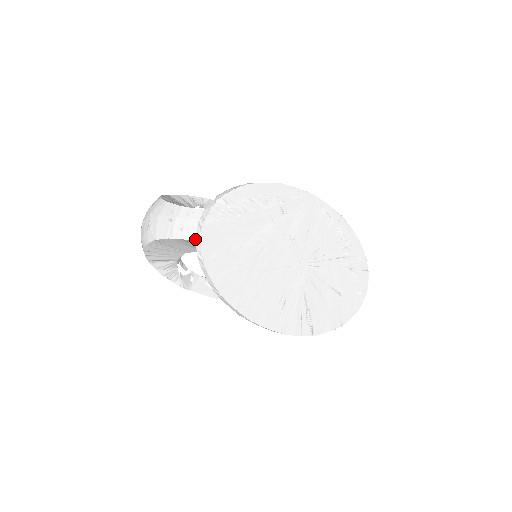
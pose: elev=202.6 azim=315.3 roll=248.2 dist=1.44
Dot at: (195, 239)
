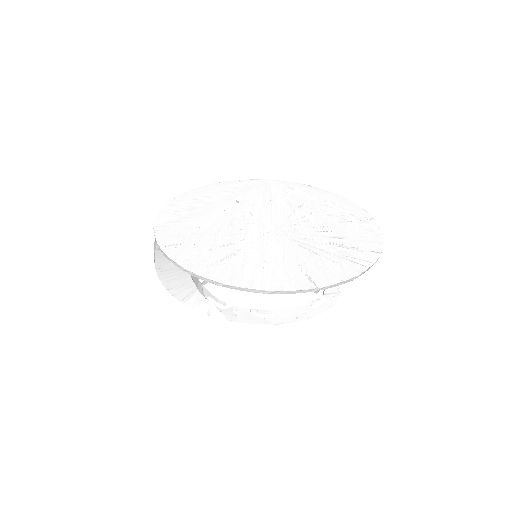
Dot at: occluded
